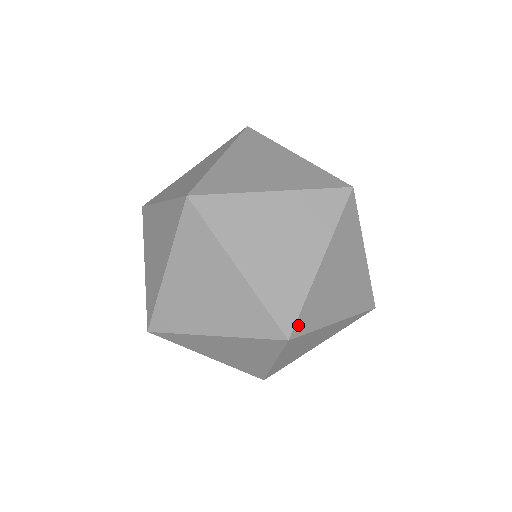
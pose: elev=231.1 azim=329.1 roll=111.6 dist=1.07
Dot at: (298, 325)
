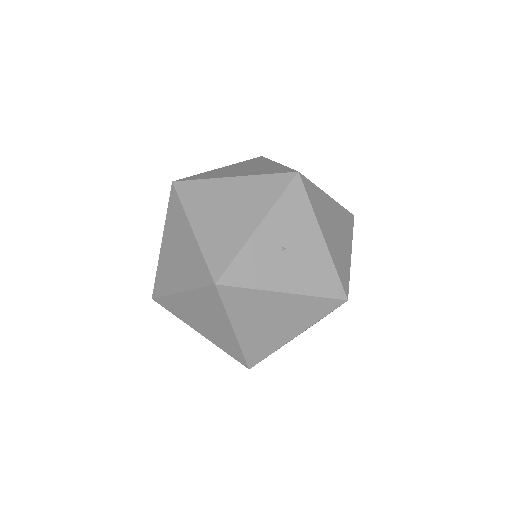
Dot at: (250, 361)
